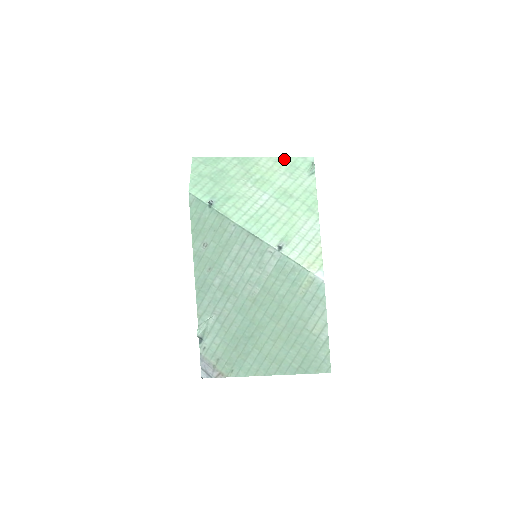
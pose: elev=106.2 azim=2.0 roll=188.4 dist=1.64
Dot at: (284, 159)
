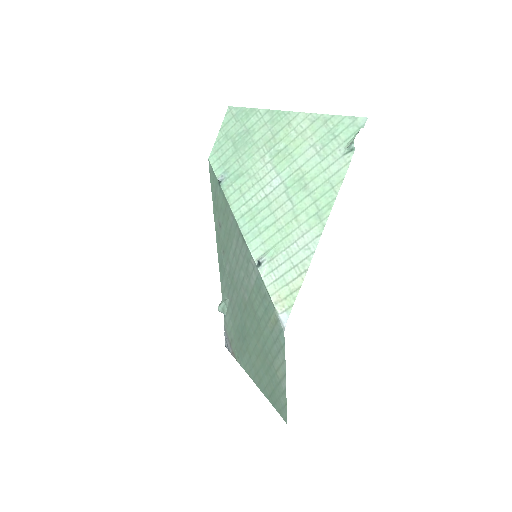
Dot at: (326, 118)
